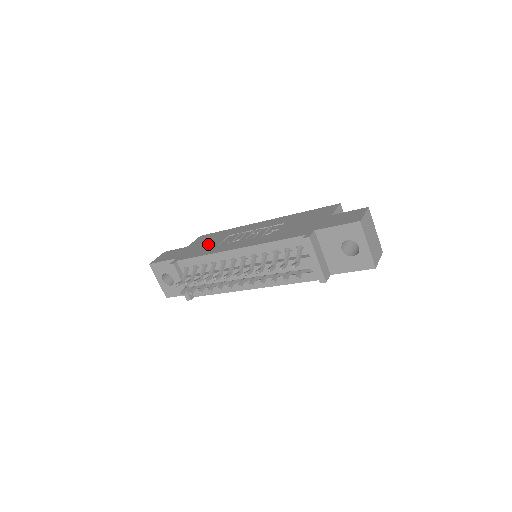
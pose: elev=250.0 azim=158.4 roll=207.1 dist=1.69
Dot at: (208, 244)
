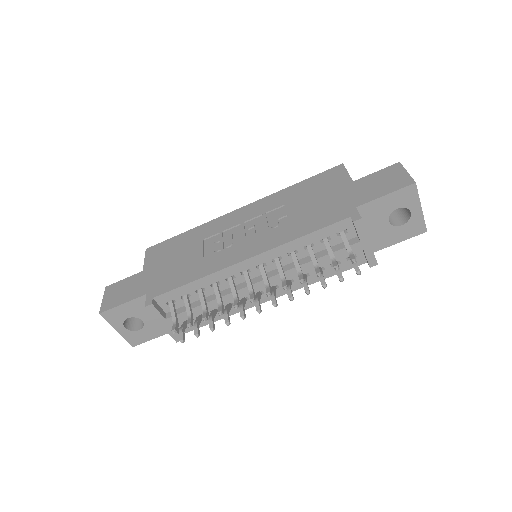
Dot at: (182, 260)
